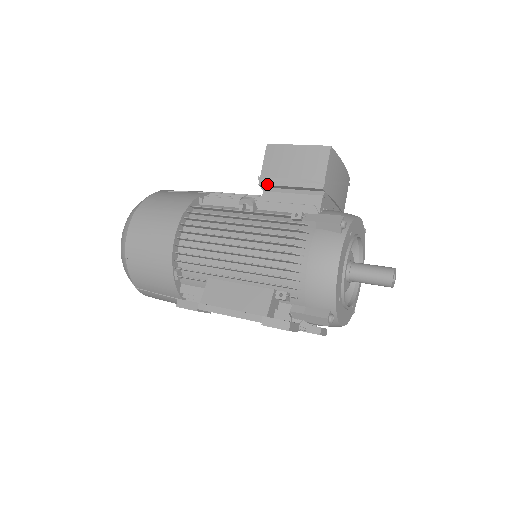
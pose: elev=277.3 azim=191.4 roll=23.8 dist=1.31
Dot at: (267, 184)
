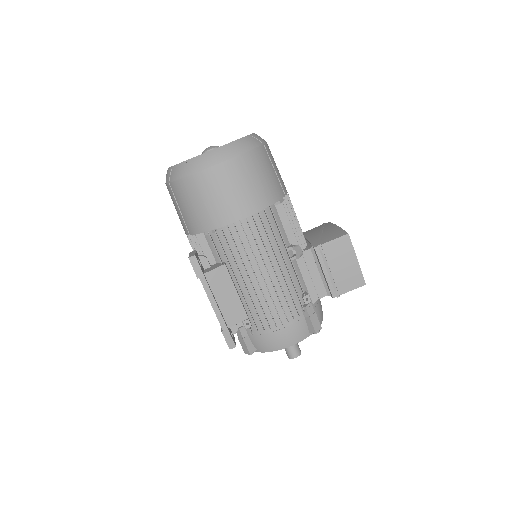
Dot at: (318, 255)
